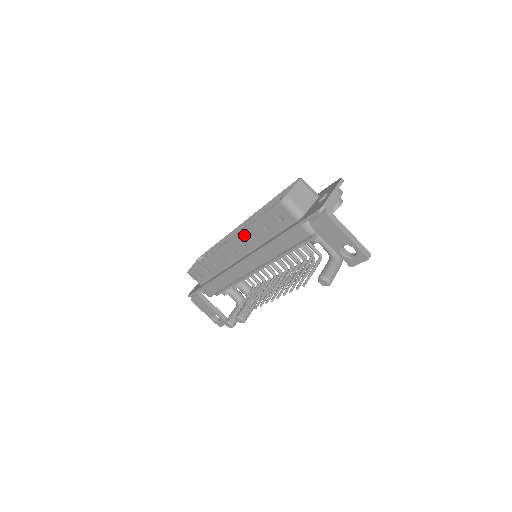
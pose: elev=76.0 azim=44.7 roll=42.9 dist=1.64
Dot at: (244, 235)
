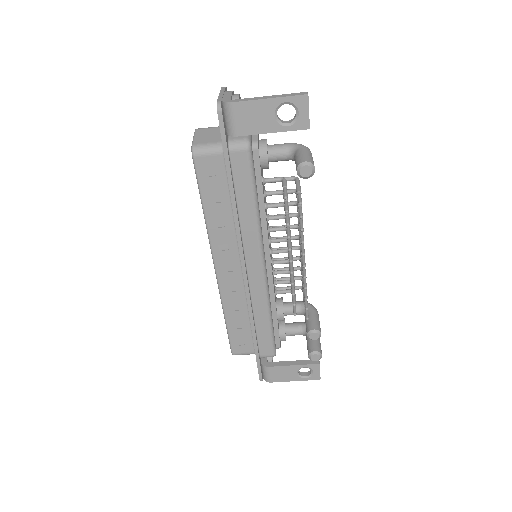
Dot at: (214, 237)
